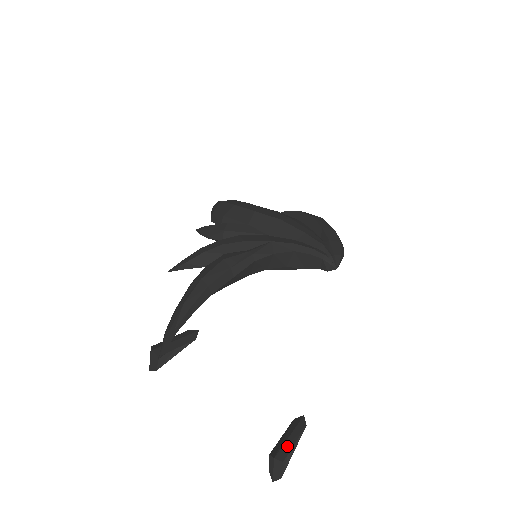
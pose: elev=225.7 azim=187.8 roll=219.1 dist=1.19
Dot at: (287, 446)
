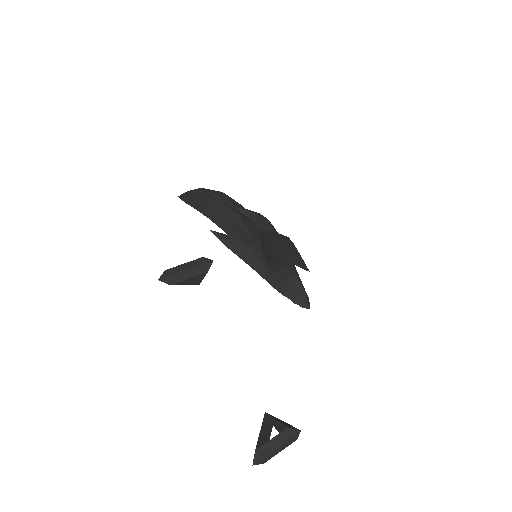
Dot at: occluded
